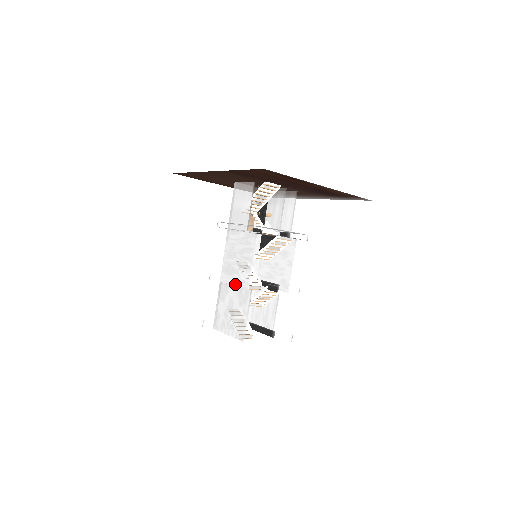
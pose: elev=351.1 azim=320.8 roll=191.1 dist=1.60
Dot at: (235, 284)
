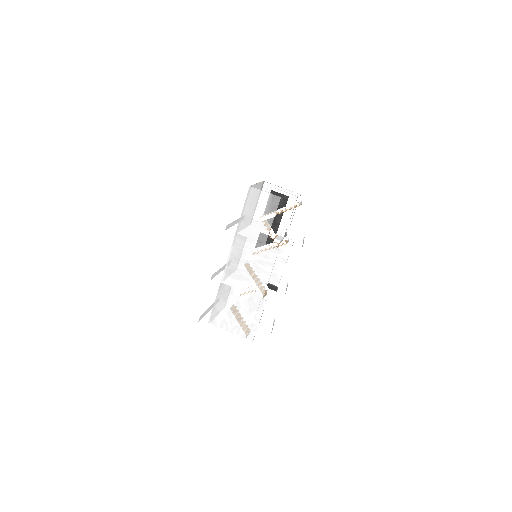
Dot at: (245, 290)
